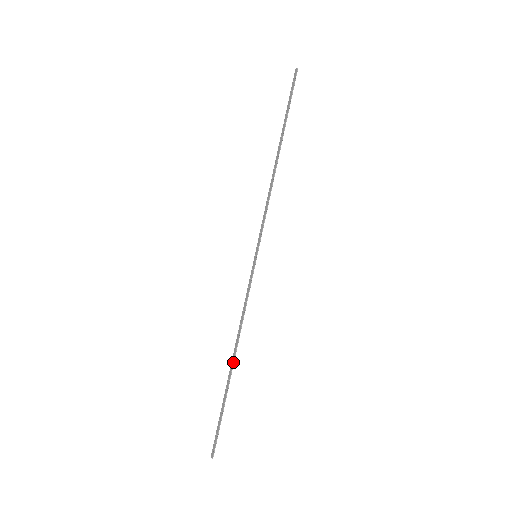
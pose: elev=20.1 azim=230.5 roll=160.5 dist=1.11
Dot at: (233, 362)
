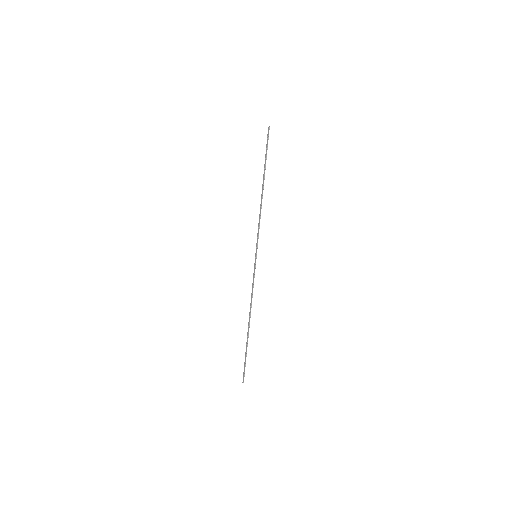
Dot at: (249, 324)
